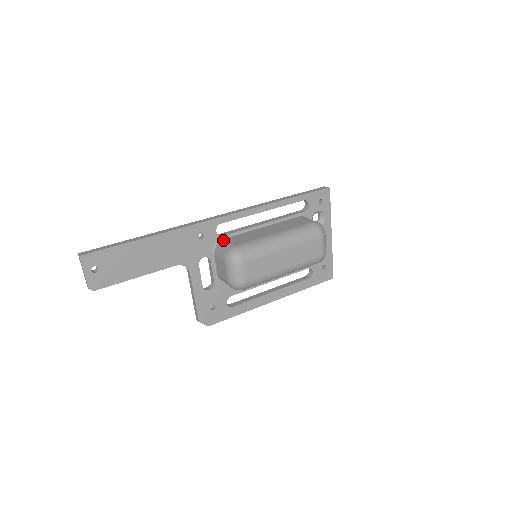
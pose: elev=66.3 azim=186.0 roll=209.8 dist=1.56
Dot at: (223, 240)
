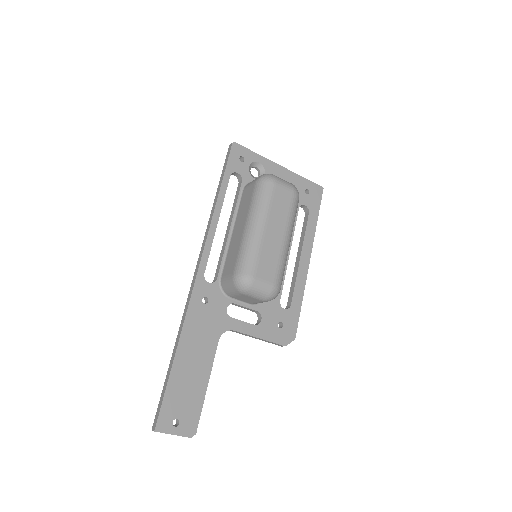
Dot at: (221, 281)
